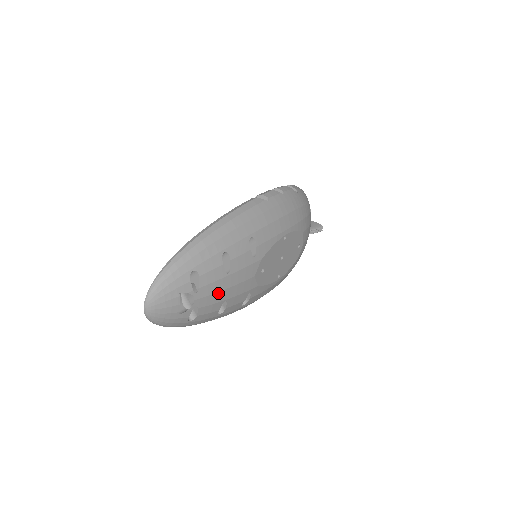
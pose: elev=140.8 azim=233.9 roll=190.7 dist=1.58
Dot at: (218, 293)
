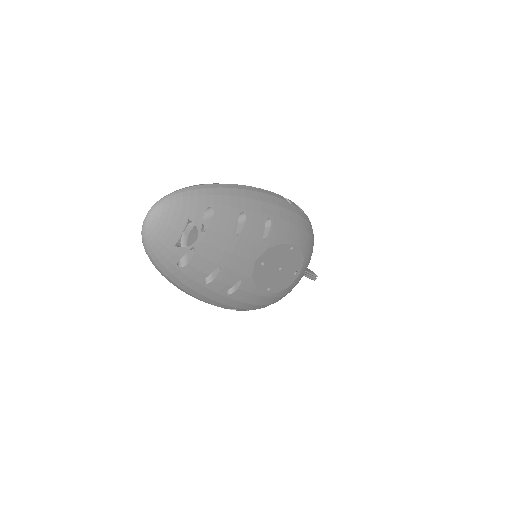
Dot at: (219, 250)
